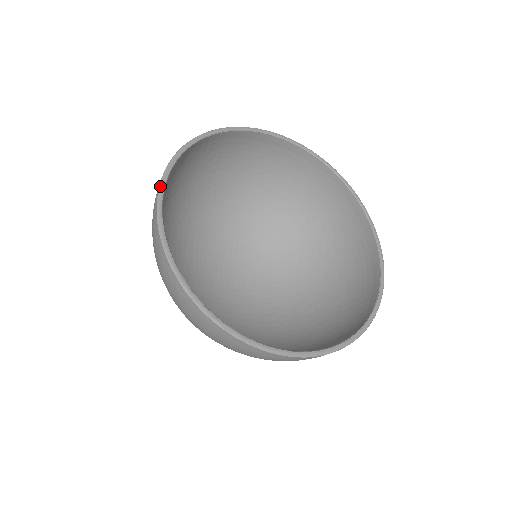
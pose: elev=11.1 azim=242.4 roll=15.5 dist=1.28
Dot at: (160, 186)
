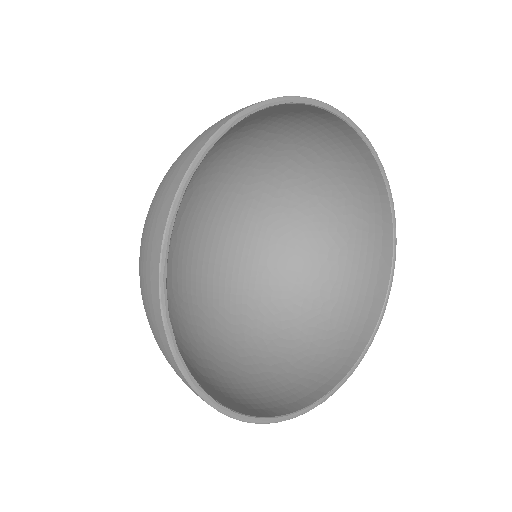
Dot at: (180, 188)
